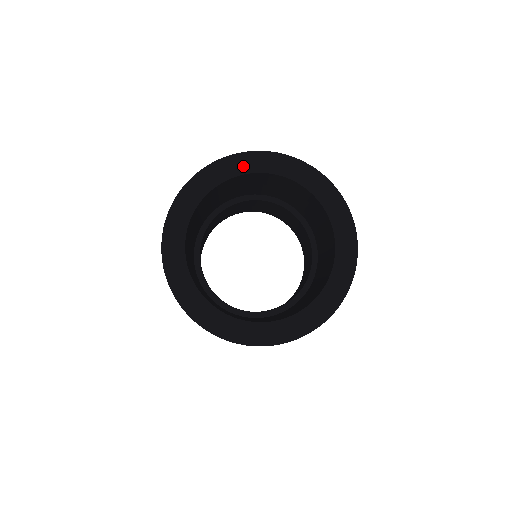
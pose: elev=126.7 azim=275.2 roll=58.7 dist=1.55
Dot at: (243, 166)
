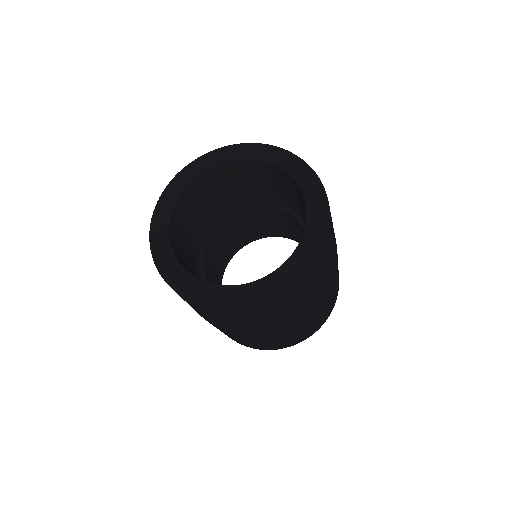
Dot at: (241, 153)
